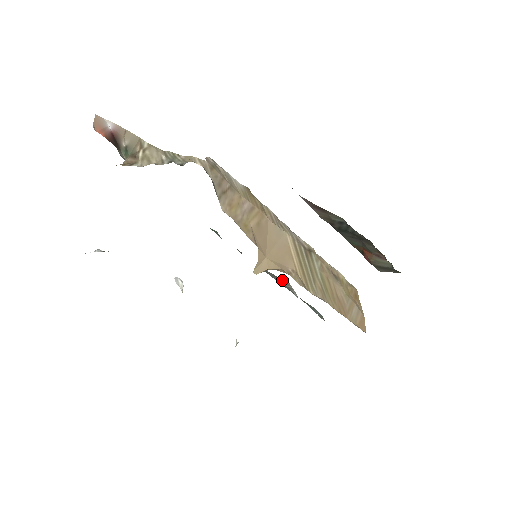
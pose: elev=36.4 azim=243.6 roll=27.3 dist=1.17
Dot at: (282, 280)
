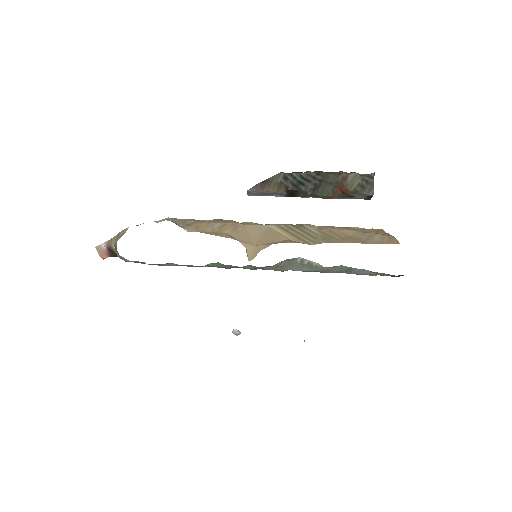
Dot at: (296, 261)
